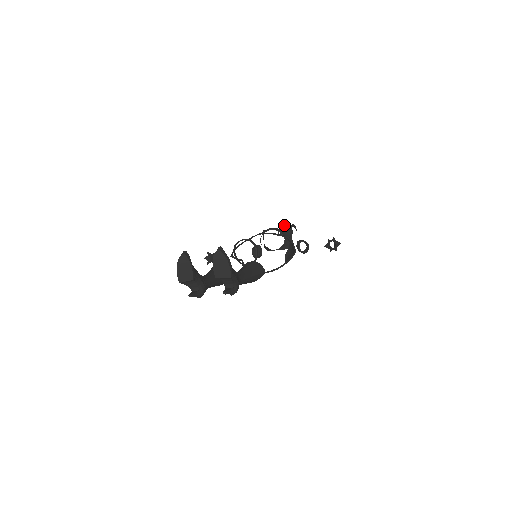
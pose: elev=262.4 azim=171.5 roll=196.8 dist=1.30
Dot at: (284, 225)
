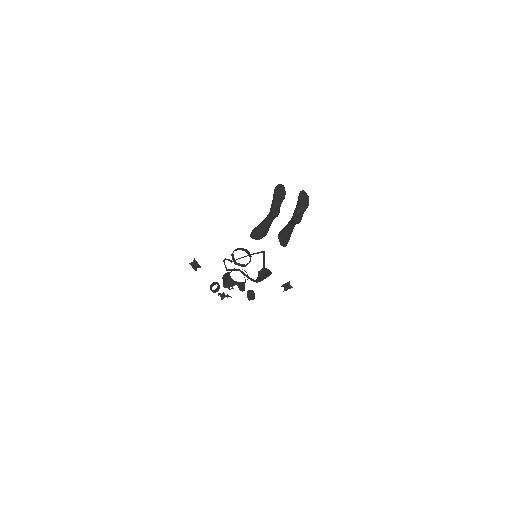
Dot at: (220, 293)
